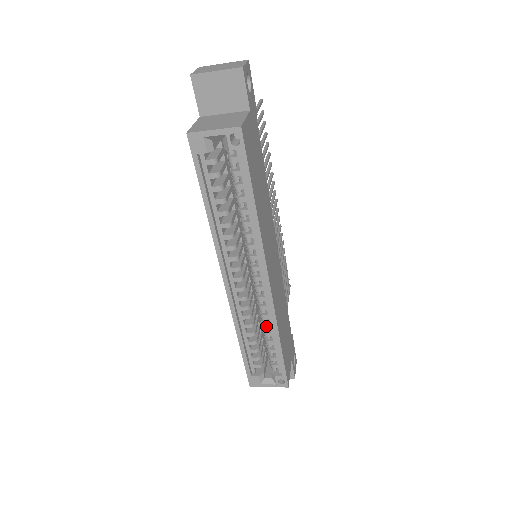
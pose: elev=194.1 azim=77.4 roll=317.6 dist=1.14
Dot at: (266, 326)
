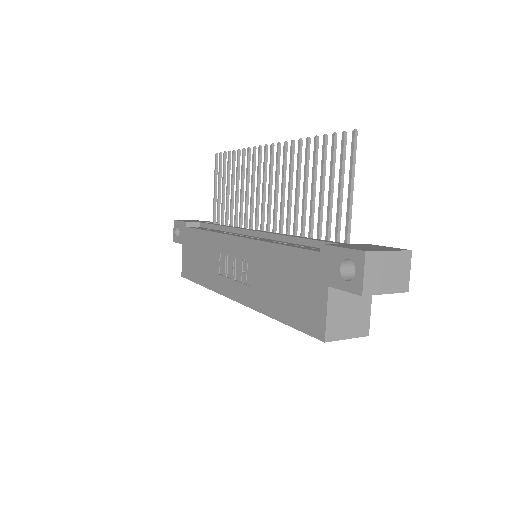
Dot at: occluded
